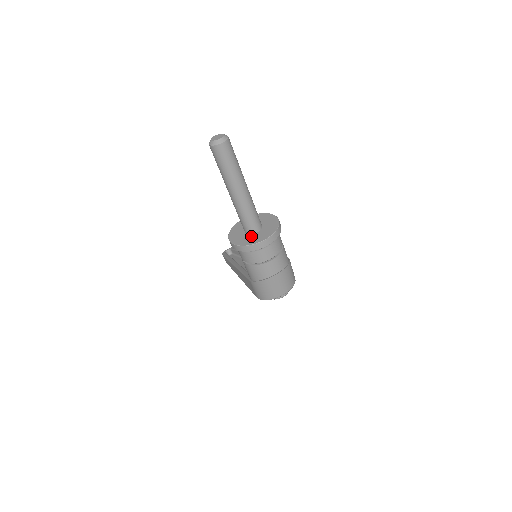
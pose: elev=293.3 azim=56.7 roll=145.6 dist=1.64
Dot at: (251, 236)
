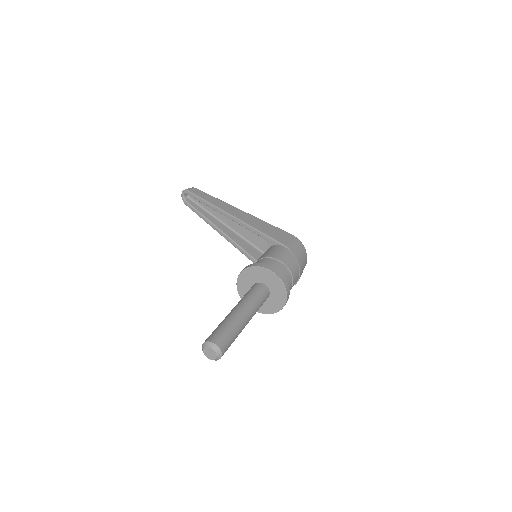
Dot at: (268, 302)
